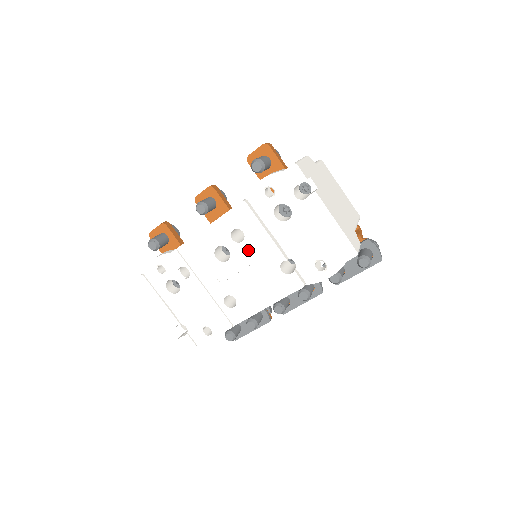
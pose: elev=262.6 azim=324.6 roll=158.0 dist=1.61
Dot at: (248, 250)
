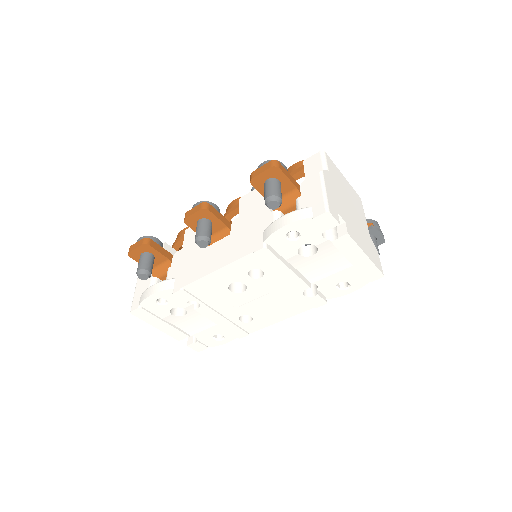
Dot at: (267, 283)
